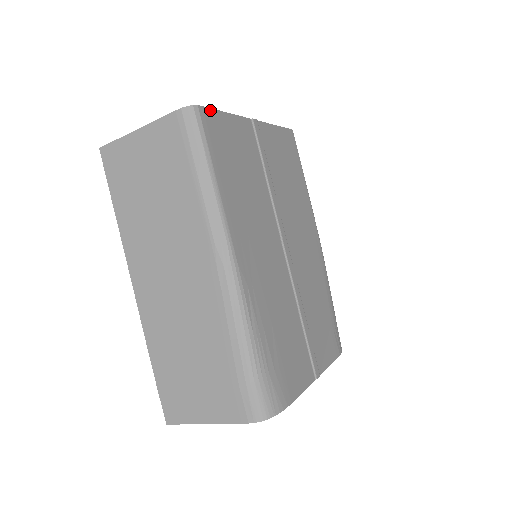
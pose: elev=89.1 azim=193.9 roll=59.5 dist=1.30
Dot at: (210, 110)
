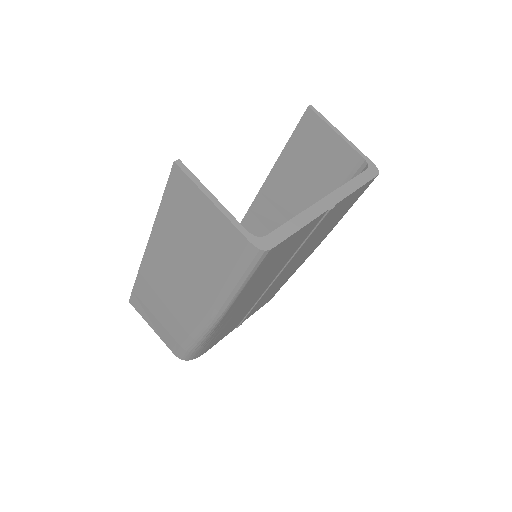
Dot at: (282, 242)
